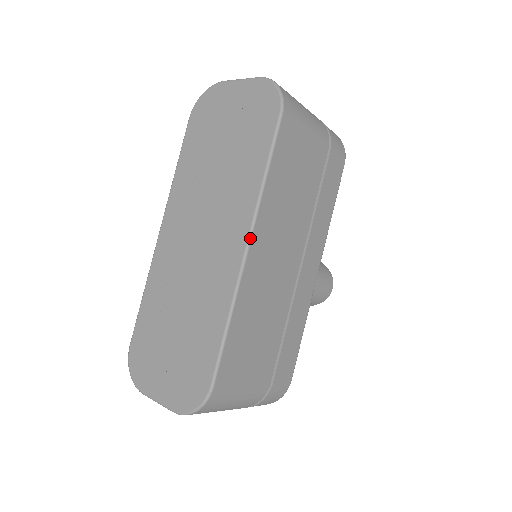
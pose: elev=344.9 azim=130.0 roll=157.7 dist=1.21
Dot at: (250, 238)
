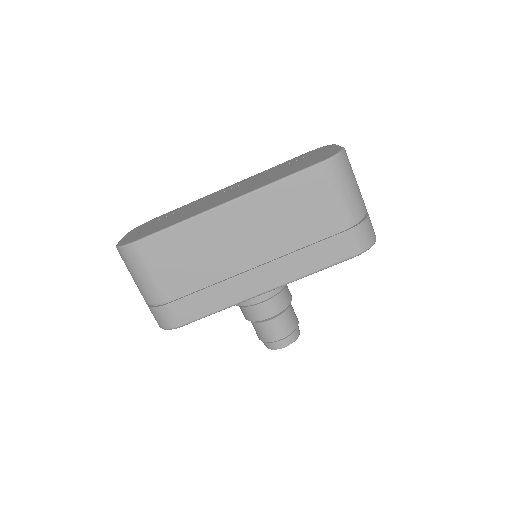
Dot at: (233, 200)
